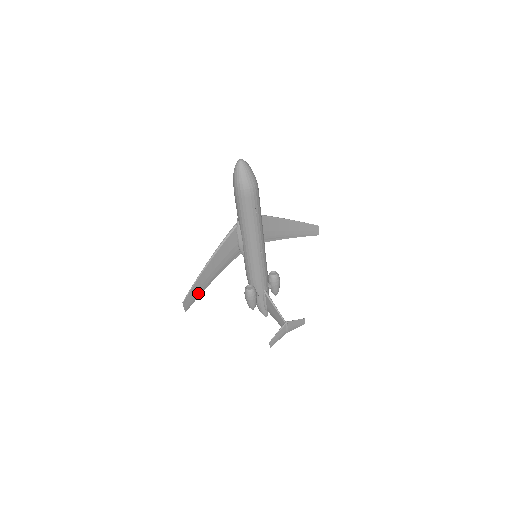
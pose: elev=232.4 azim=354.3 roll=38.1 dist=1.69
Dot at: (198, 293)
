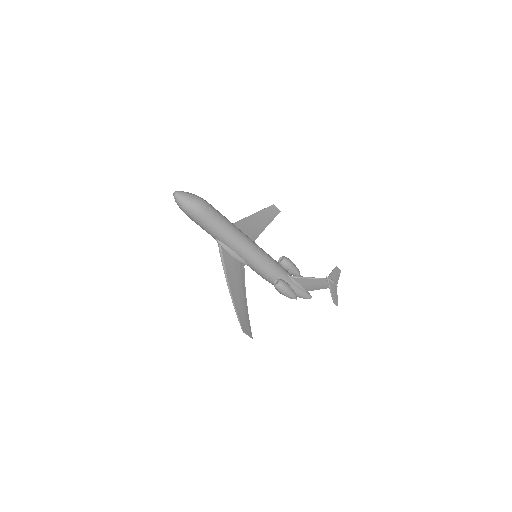
Dot at: (246, 317)
